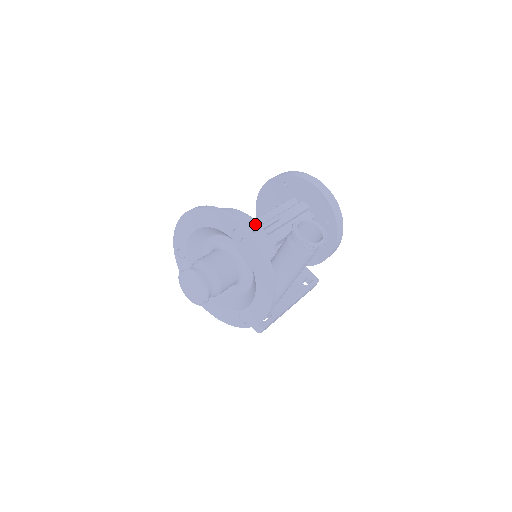
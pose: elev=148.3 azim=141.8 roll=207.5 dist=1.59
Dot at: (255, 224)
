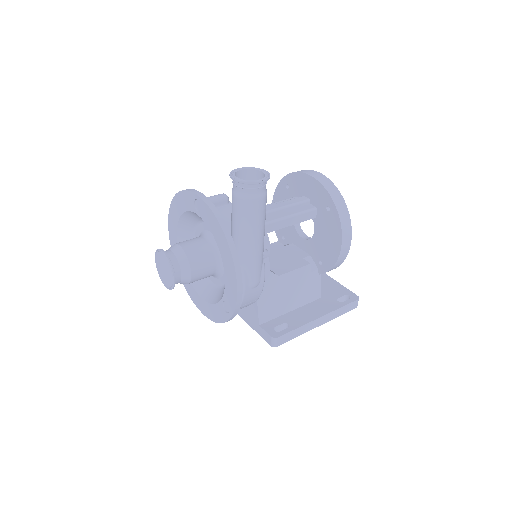
Dot at: (218, 196)
